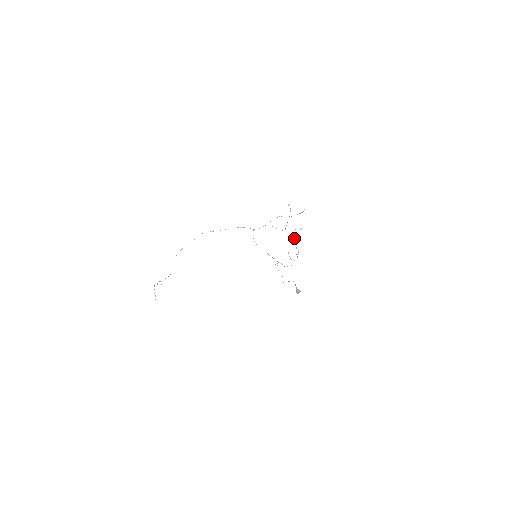
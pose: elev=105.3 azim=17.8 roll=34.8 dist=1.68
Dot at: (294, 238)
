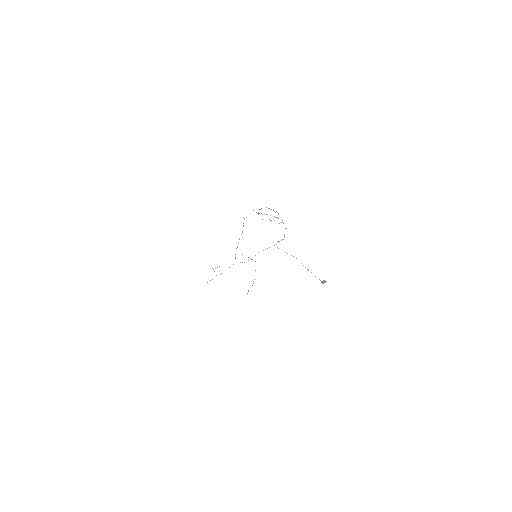
Dot at: occluded
